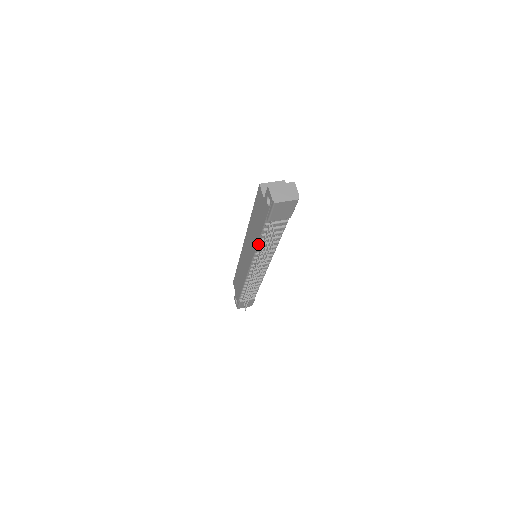
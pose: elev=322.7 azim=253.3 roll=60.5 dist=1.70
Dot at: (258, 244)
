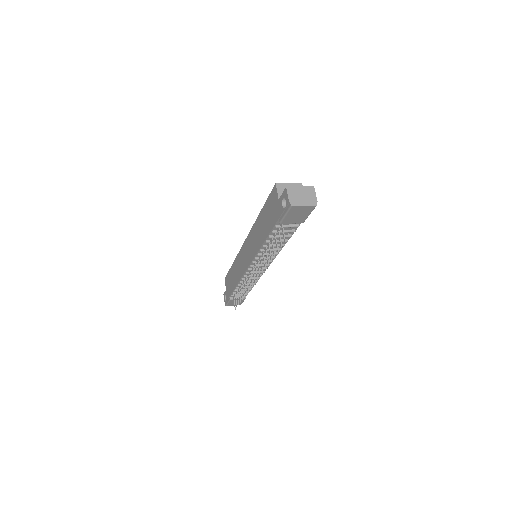
Dot at: (263, 245)
